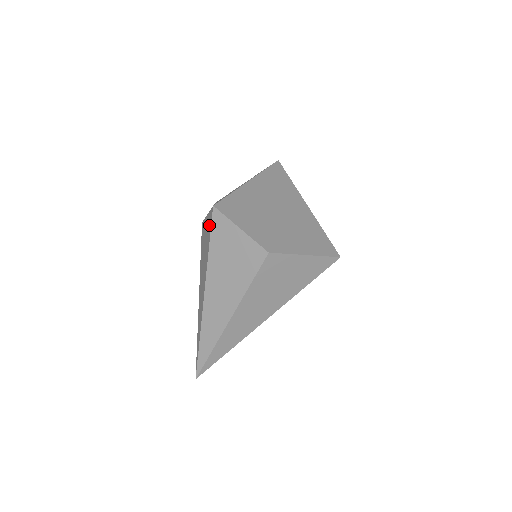
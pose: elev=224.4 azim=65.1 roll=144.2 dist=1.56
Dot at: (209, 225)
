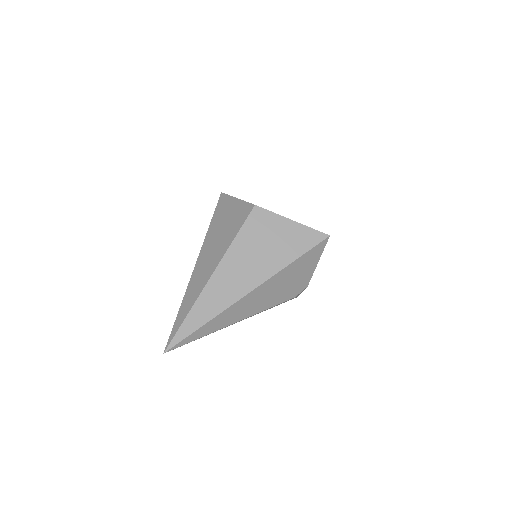
Dot at: occluded
